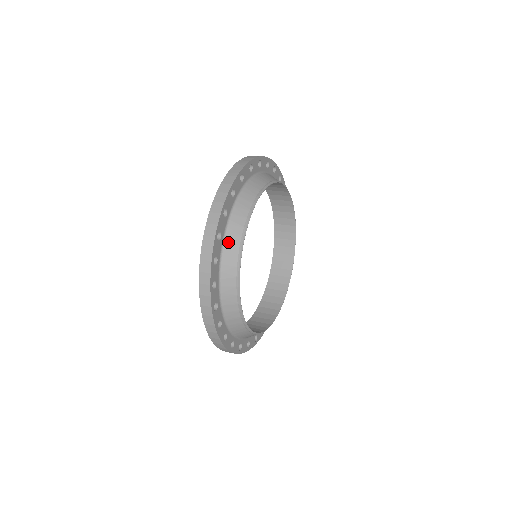
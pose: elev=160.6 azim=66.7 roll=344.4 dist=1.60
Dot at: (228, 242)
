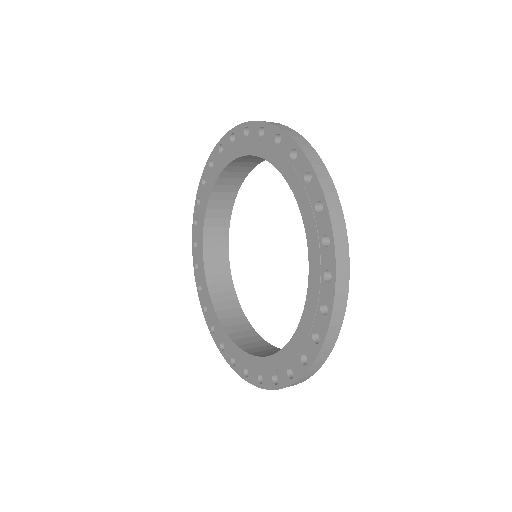
Dot at: occluded
